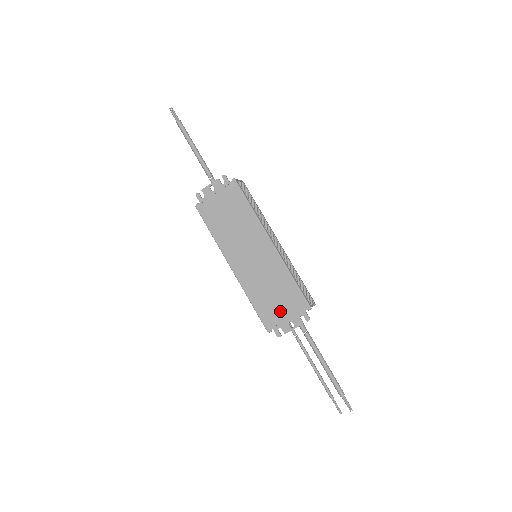
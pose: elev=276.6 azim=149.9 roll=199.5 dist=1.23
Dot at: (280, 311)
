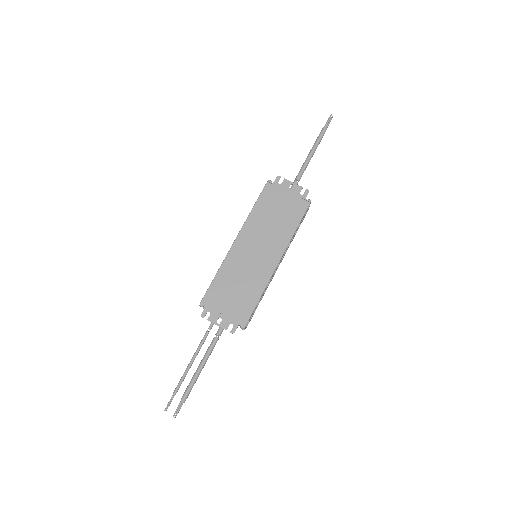
Dot at: (225, 304)
